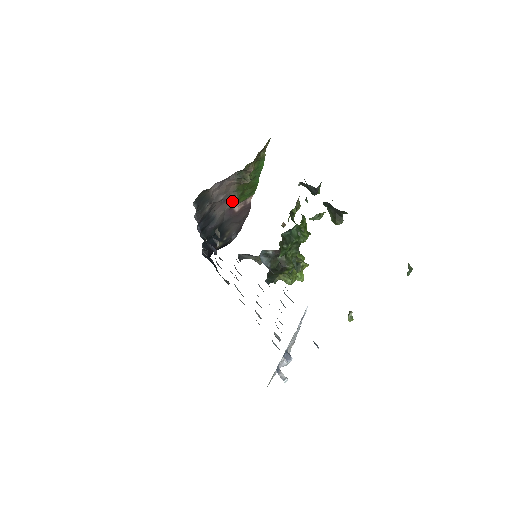
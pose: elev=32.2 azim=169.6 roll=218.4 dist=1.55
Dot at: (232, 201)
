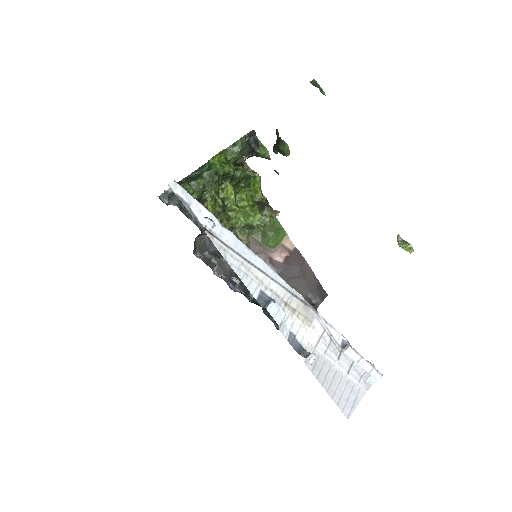
Dot at: (264, 251)
